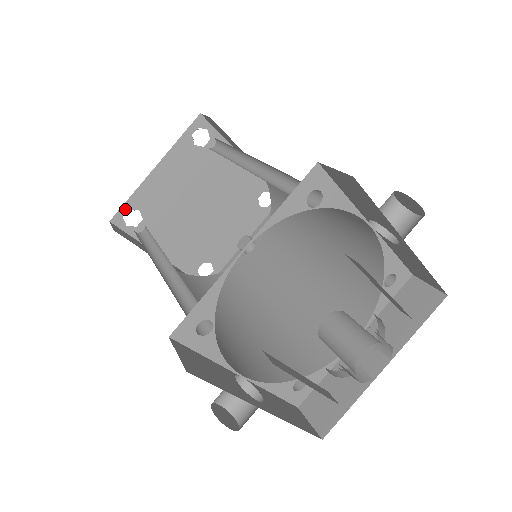
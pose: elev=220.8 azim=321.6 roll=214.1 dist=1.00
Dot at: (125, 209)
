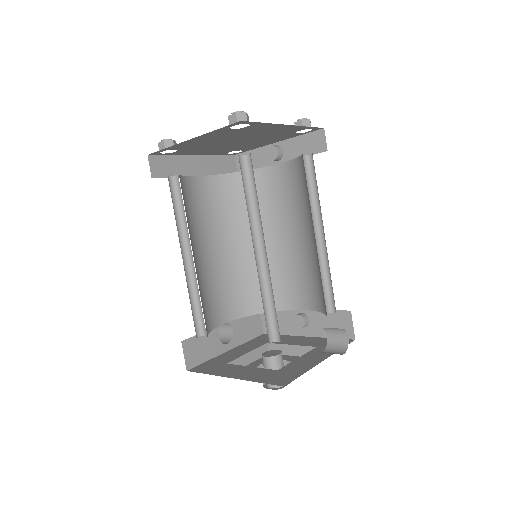
Dot at: (161, 151)
